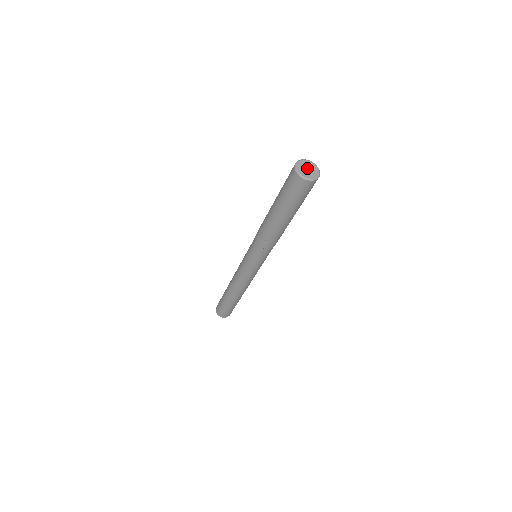
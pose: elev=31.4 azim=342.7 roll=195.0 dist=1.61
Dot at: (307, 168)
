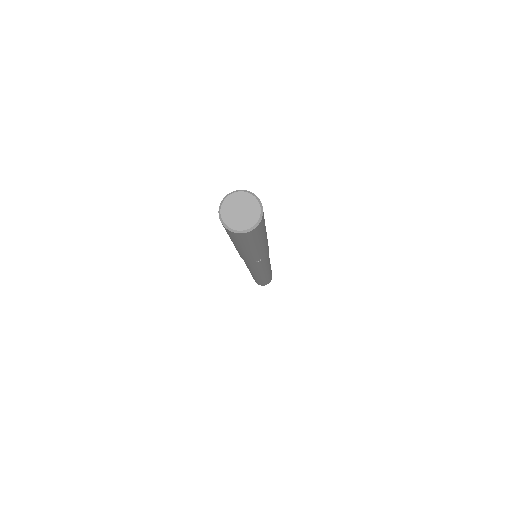
Dot at: (238, 211)
